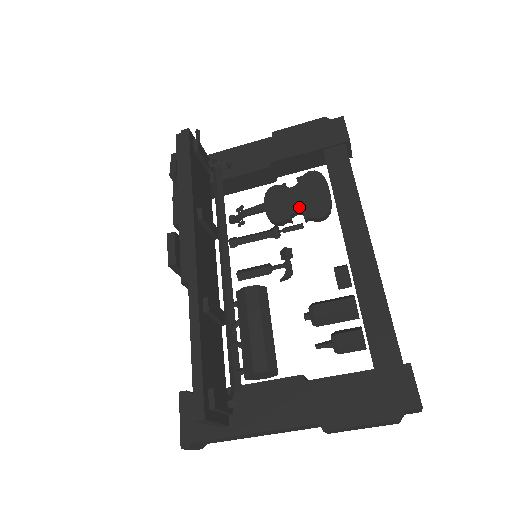
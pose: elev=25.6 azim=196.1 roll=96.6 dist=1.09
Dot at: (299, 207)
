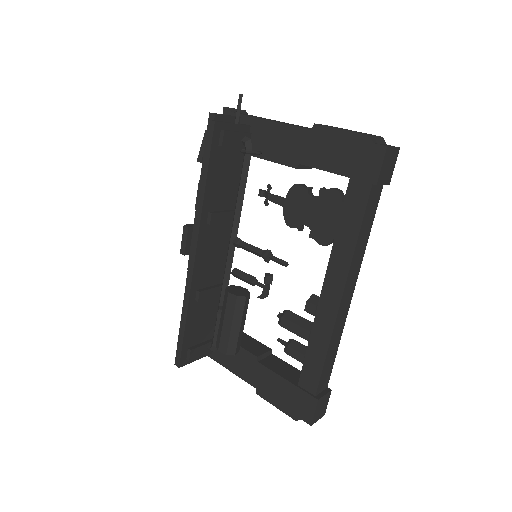
Dot at: (309, 223)
